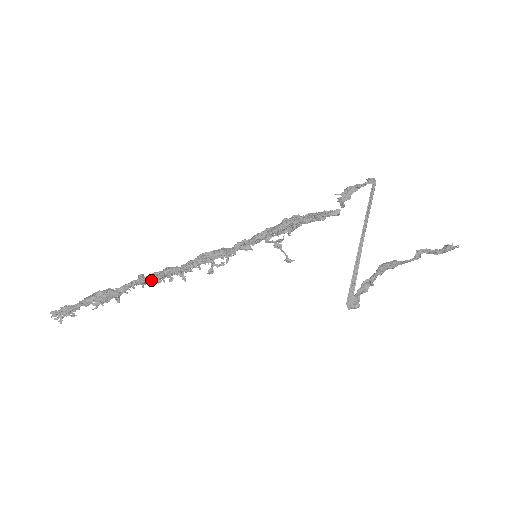
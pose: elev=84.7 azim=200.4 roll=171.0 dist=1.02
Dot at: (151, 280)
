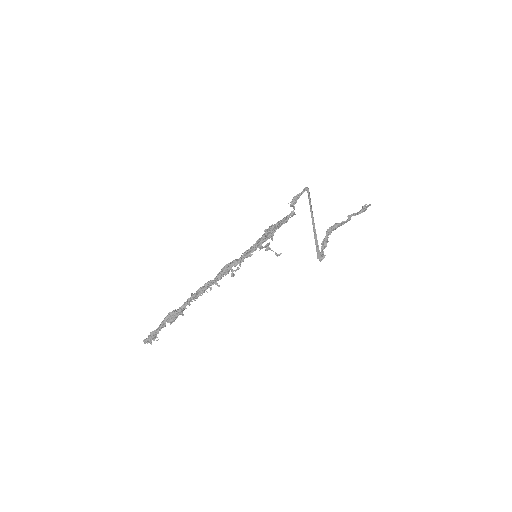
Dot at: (199, 293)
